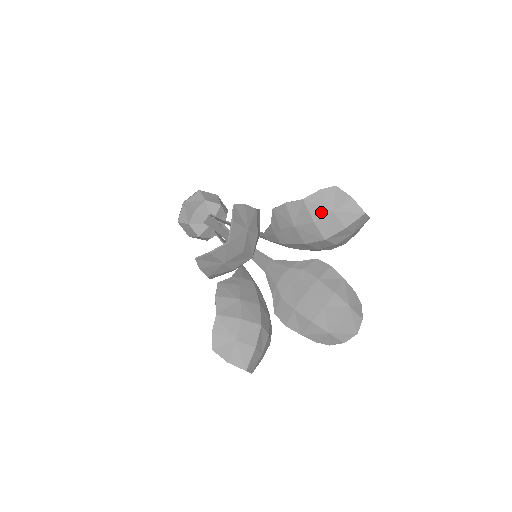
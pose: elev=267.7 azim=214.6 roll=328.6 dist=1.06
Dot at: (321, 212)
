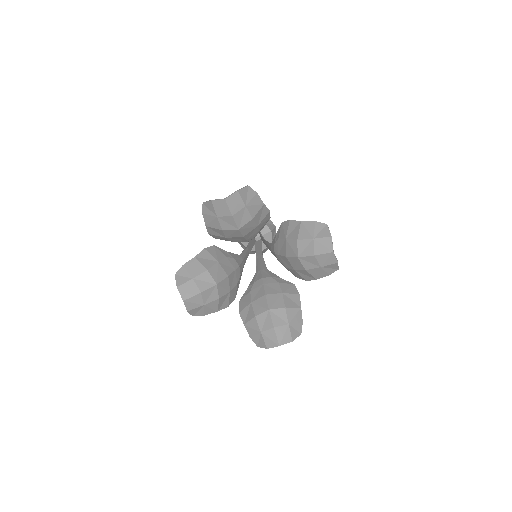
Dot at: (306, 235)
